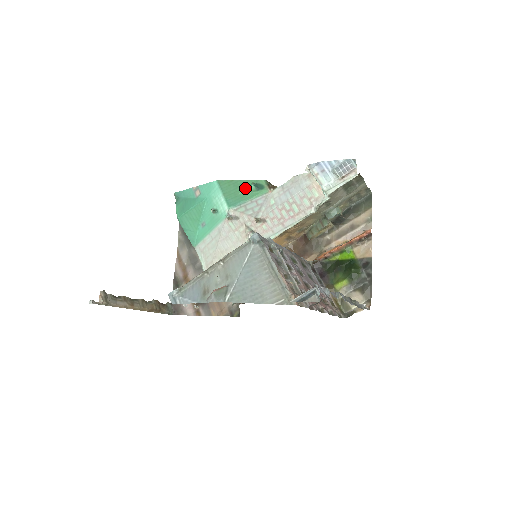
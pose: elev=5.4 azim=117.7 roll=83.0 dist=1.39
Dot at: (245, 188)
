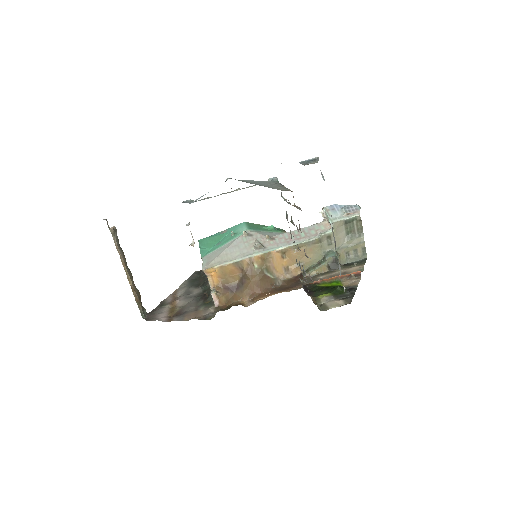
Dot at: (265, 227)
